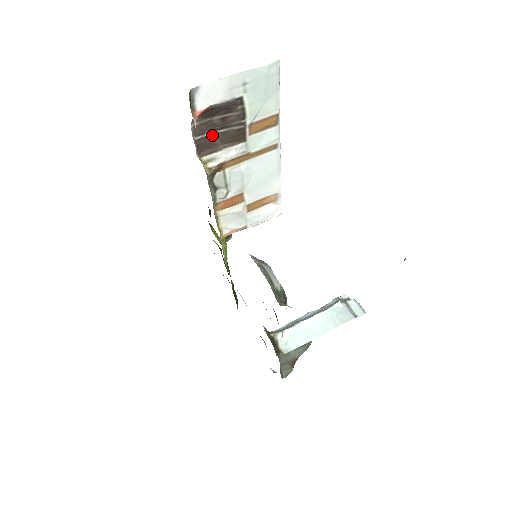
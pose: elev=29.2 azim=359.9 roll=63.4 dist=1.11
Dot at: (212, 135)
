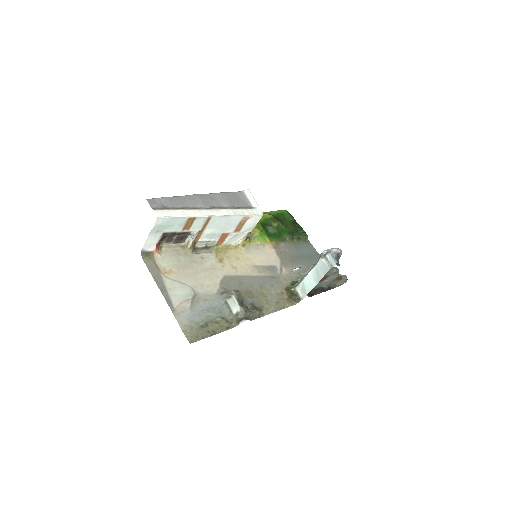
Dot at: (177, 236)
